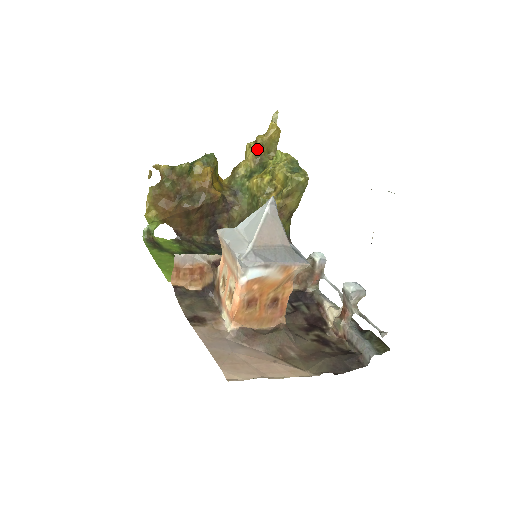
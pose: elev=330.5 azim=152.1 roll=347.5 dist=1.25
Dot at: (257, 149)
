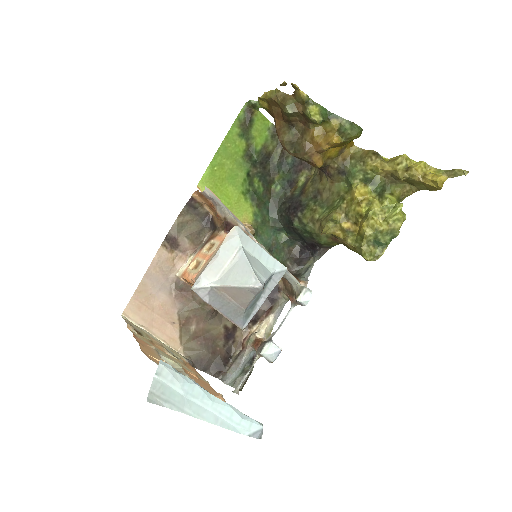
Dot at: (398, 176)
